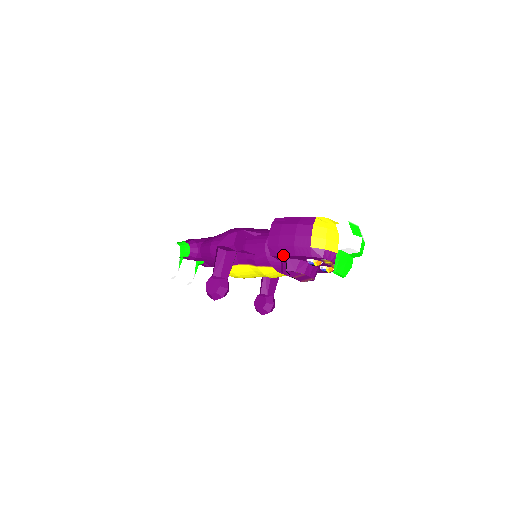
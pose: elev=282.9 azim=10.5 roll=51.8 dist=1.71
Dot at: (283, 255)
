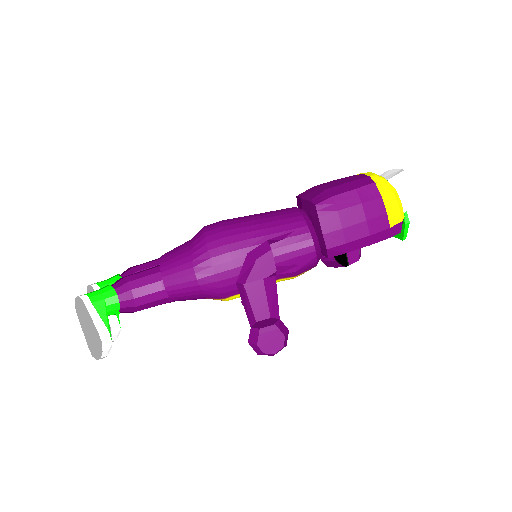
Dot at: occluded
